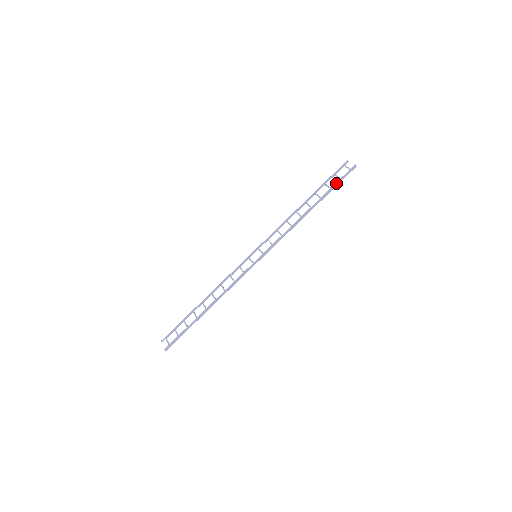
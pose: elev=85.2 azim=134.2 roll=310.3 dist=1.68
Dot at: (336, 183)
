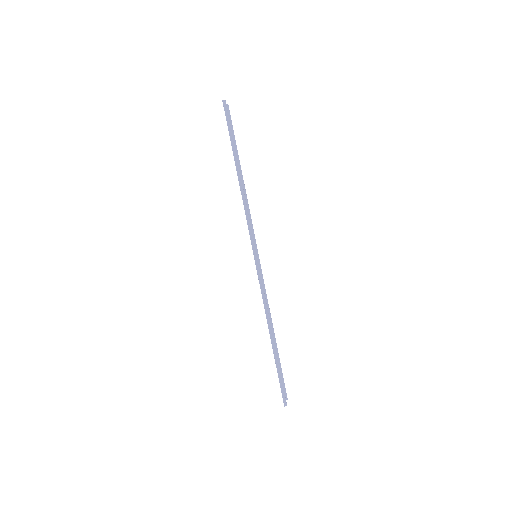
Dot at: occluded
